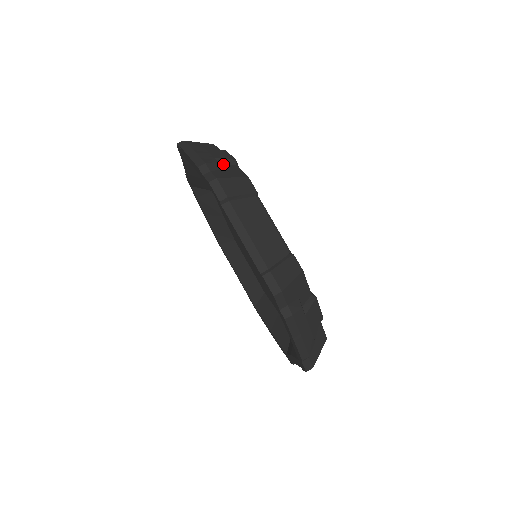
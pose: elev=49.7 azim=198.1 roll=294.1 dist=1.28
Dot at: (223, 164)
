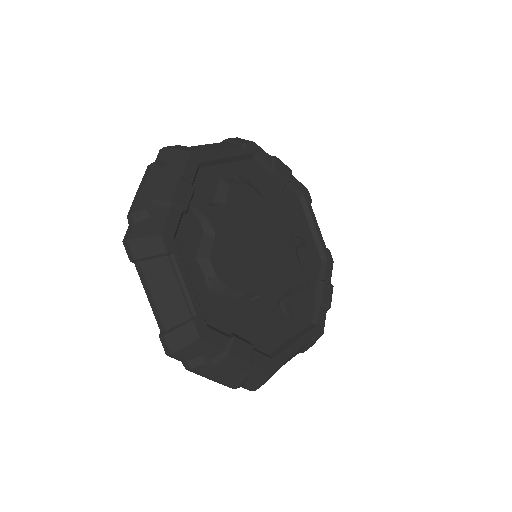
Dot at: (158, 206)
